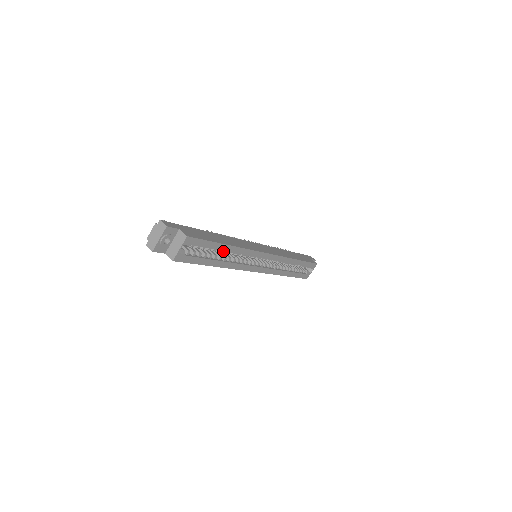
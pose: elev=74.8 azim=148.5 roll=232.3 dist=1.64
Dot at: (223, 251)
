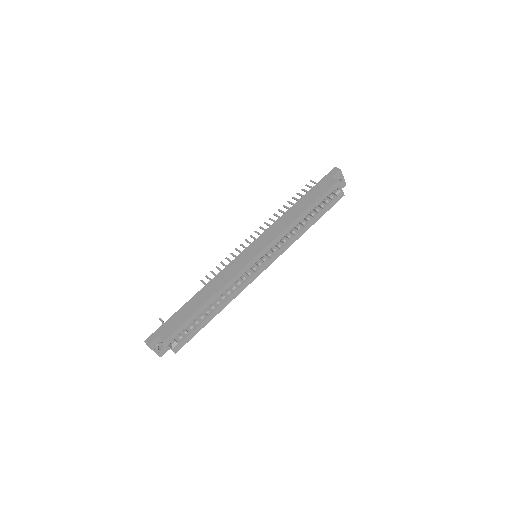
Dot at: (209, 305)
